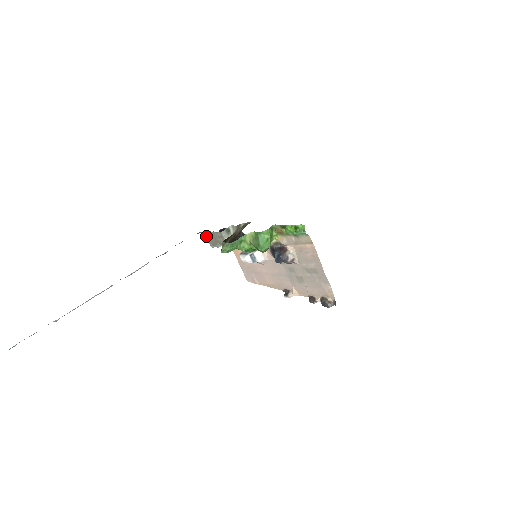
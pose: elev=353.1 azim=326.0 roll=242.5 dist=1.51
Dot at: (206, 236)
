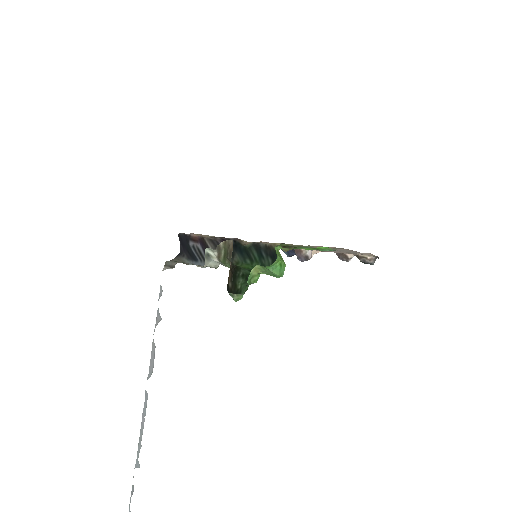
Dot at: occluded
